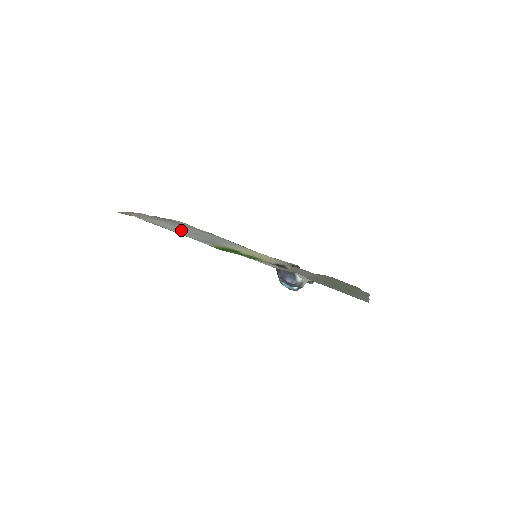
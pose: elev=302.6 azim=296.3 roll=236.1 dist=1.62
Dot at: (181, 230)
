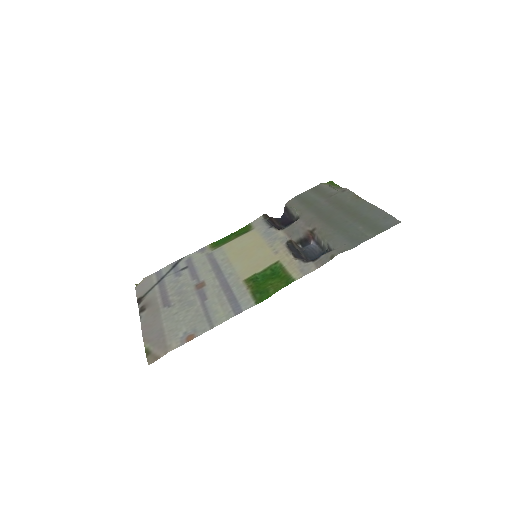
Dot at: (195, 310)
